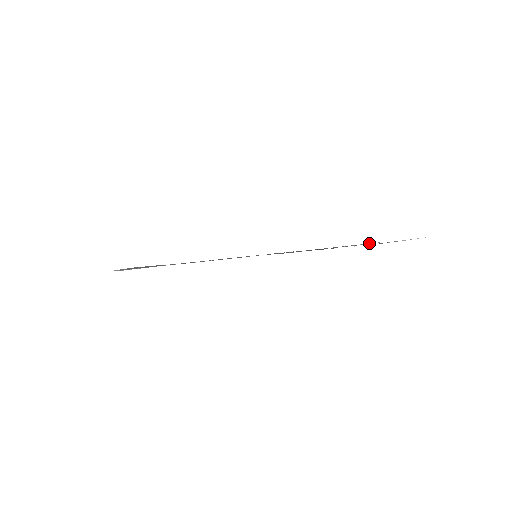
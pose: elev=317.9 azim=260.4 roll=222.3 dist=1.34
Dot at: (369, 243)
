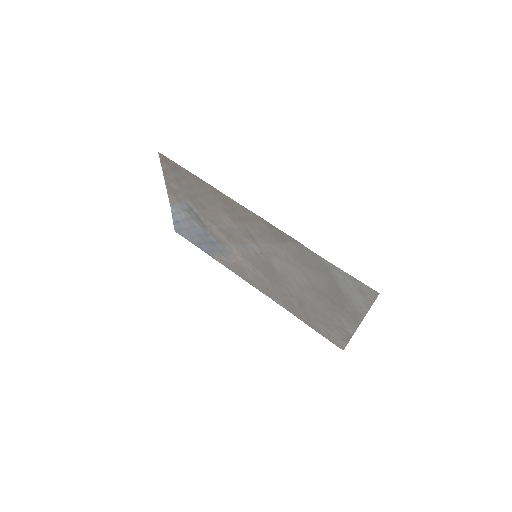
Dot at: (343, 329)
